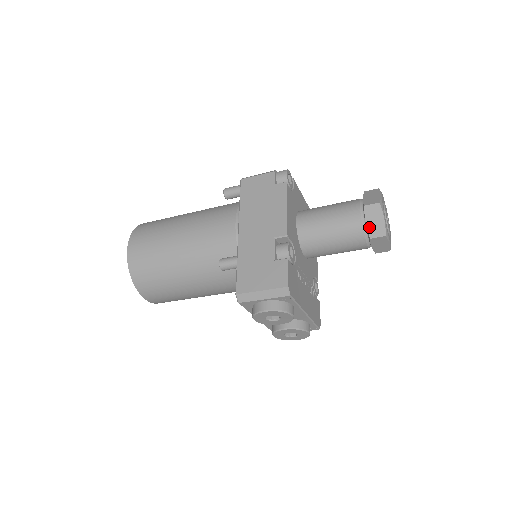
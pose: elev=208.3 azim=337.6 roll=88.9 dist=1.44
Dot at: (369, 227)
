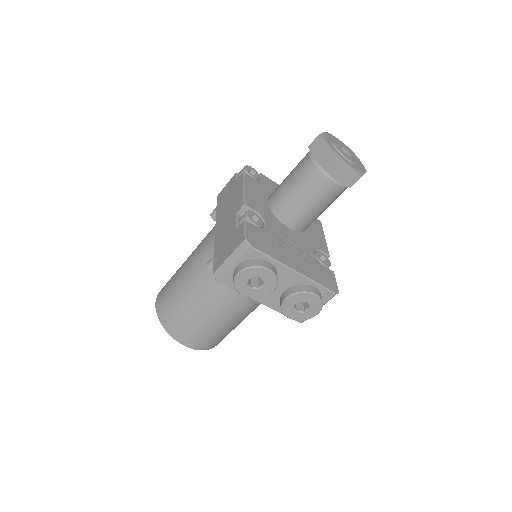
Dot at: (320, 161)
